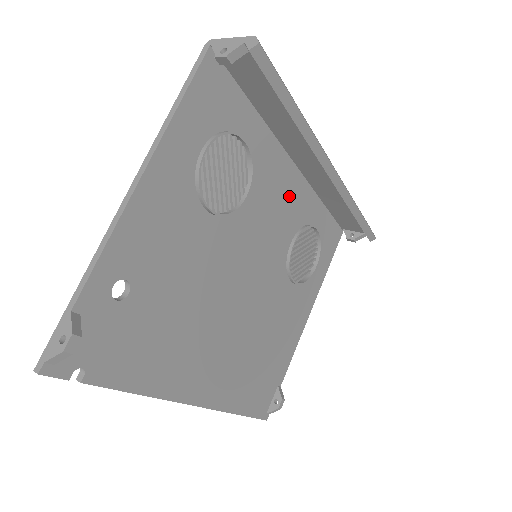
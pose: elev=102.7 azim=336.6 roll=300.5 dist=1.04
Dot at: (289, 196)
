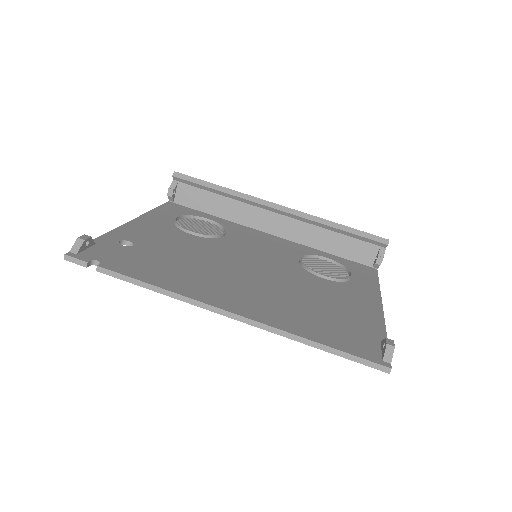
Dot at: (276, 243)
